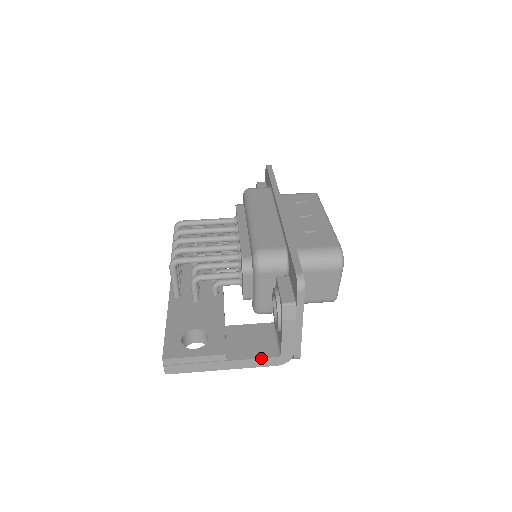
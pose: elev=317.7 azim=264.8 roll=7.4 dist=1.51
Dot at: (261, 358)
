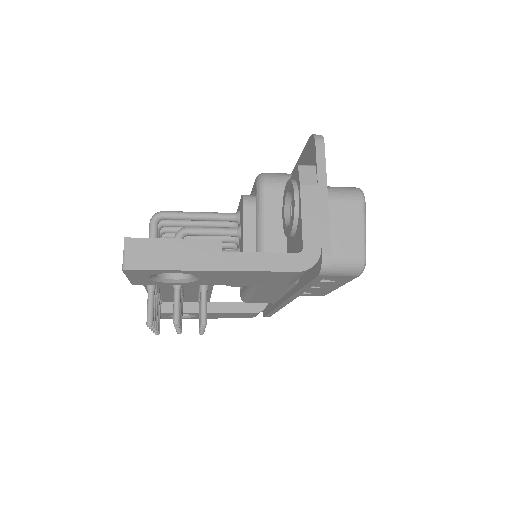
Dot at: occluded
